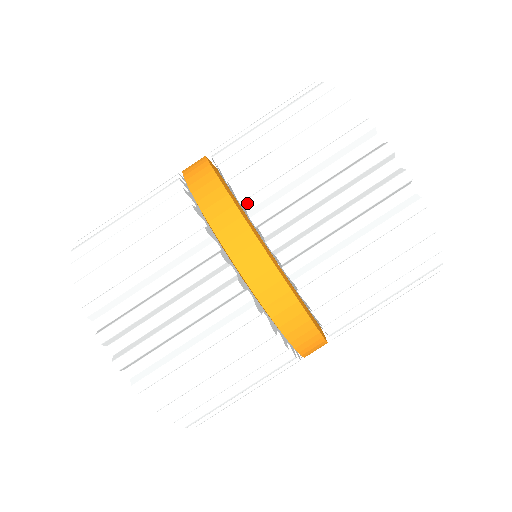
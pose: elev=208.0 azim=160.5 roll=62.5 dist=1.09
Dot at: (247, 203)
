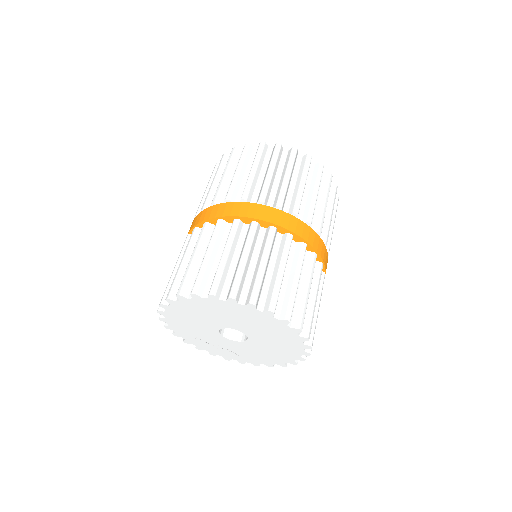
Dot at: (202, 207)
